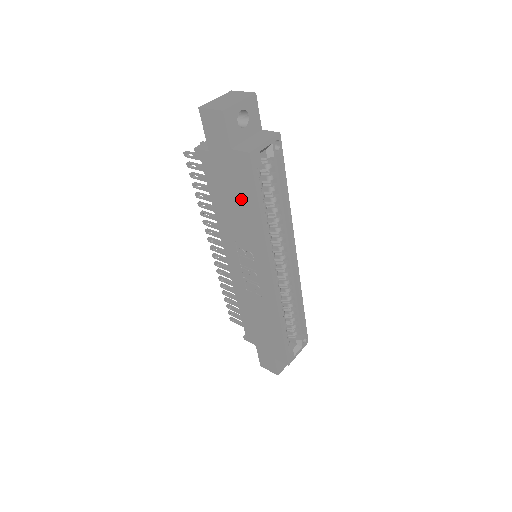
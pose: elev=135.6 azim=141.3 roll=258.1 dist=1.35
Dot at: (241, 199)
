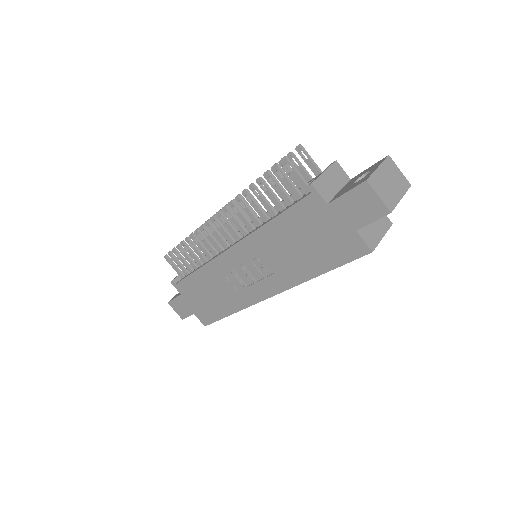
Dot at: (313, 252)
